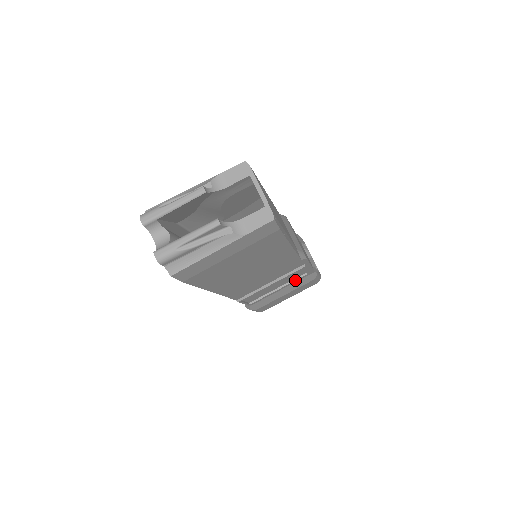
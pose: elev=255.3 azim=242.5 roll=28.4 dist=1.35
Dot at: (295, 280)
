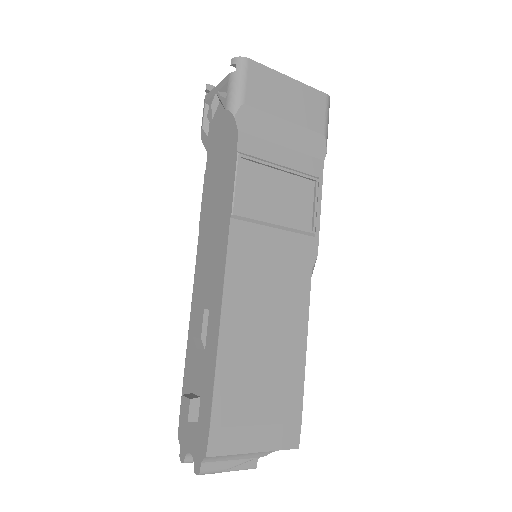
Dot at: occluded
